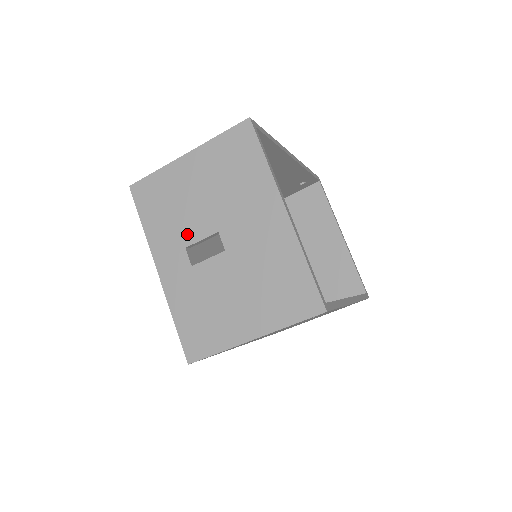
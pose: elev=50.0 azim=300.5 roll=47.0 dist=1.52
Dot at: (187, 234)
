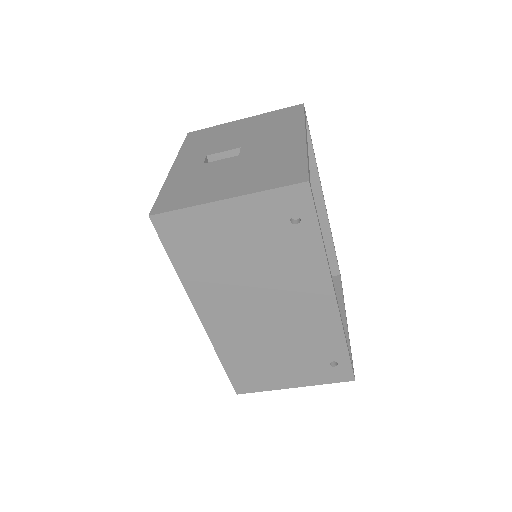
Dot at: (214, 149)
